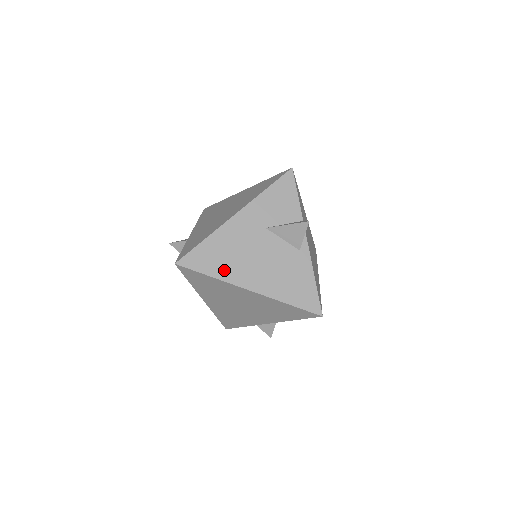
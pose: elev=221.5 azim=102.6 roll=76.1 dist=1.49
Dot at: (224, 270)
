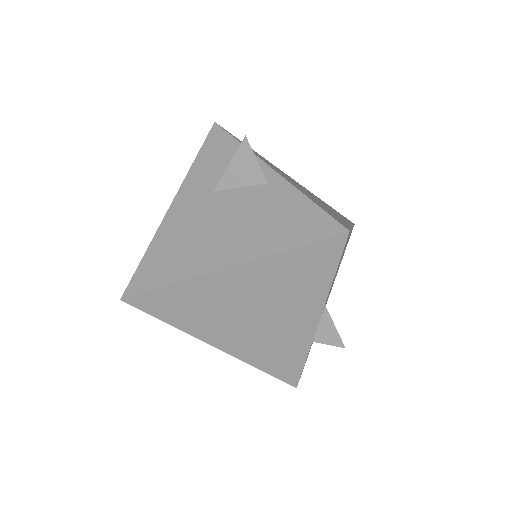
Dot at: (183, 267)
